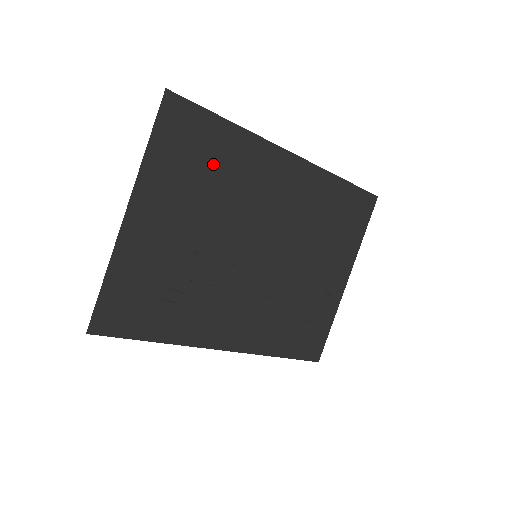
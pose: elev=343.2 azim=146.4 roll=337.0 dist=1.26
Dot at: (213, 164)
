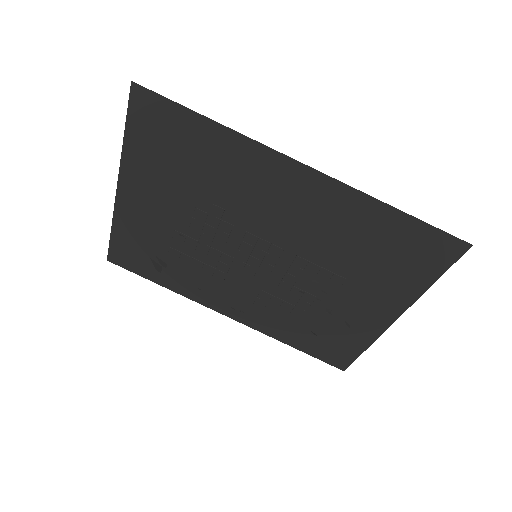
Dot at: (195, 161)
